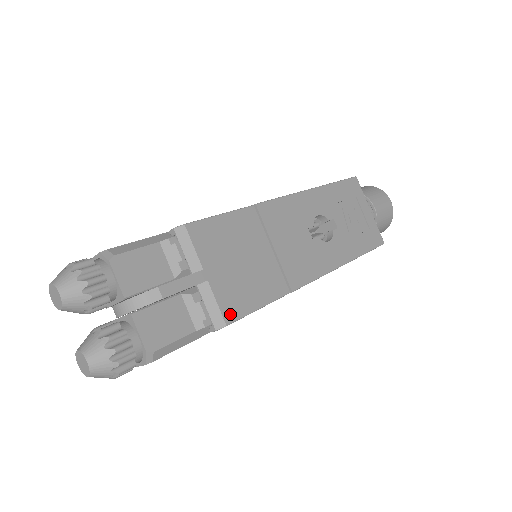
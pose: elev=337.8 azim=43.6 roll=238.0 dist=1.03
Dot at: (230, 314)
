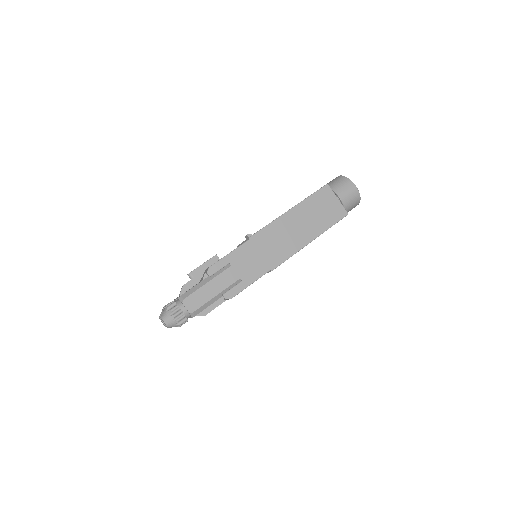
Dot at: occluded
